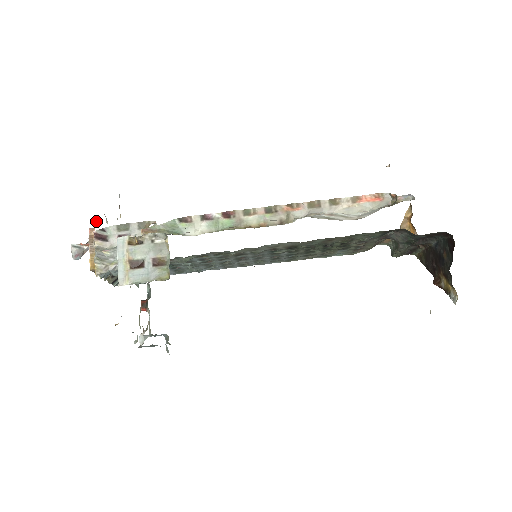
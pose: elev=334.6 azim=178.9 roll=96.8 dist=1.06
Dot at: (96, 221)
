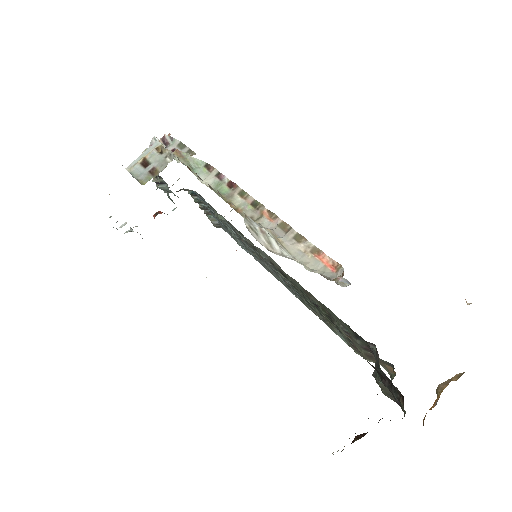
Dot at: occluded
